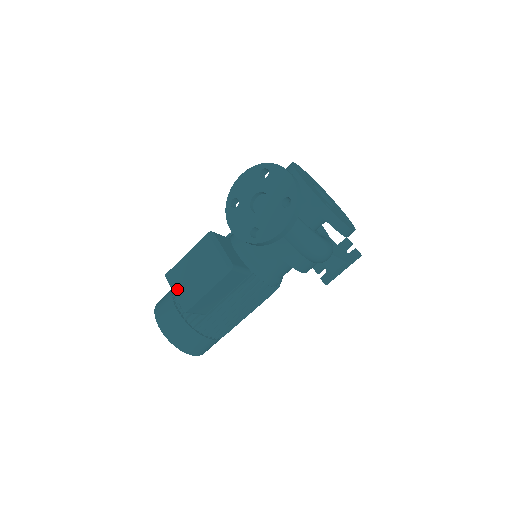
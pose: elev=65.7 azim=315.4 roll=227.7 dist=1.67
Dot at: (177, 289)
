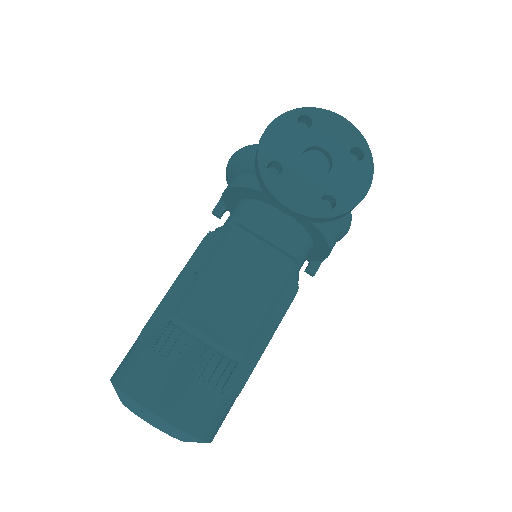
Dot at: (216, 329)
